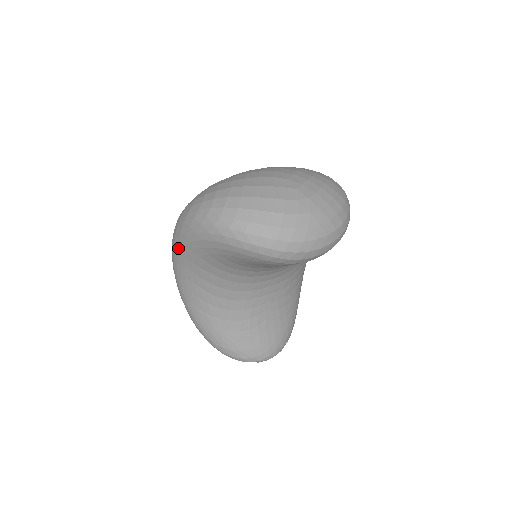
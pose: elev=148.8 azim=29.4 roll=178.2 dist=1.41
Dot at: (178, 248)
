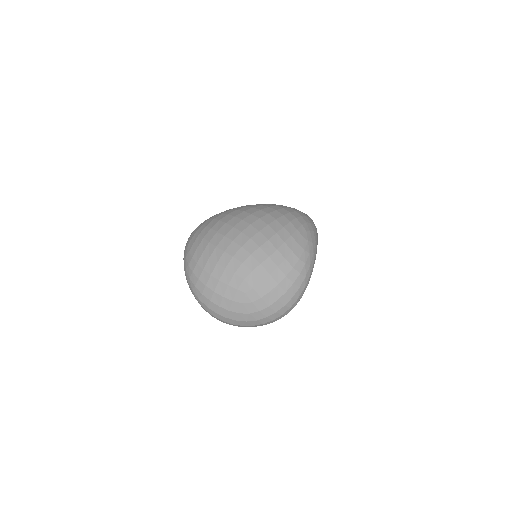
Dot at: occluded
